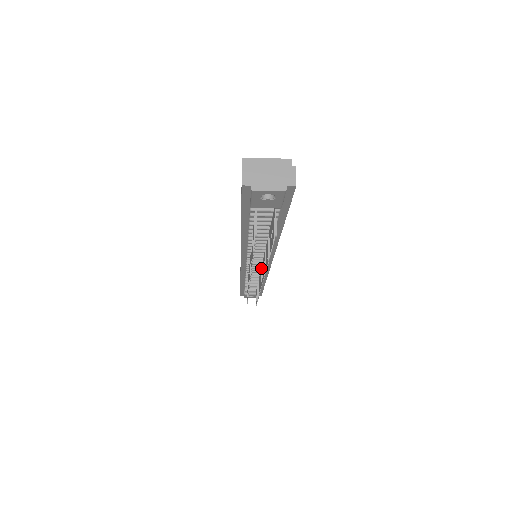
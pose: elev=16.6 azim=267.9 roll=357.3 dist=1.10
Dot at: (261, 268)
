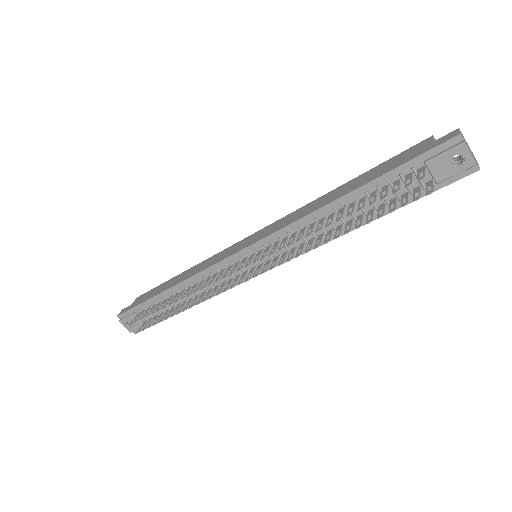
Dot at: (252, 269)
